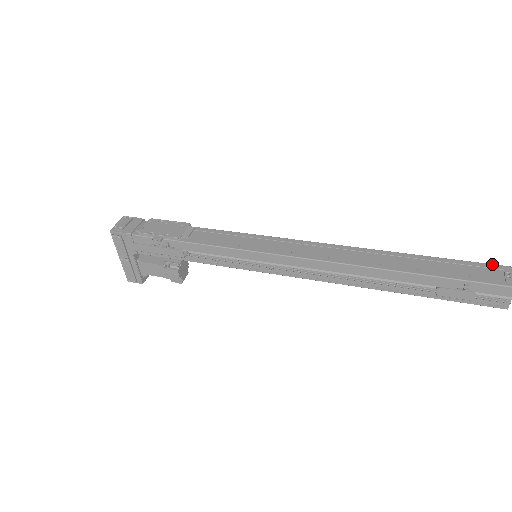
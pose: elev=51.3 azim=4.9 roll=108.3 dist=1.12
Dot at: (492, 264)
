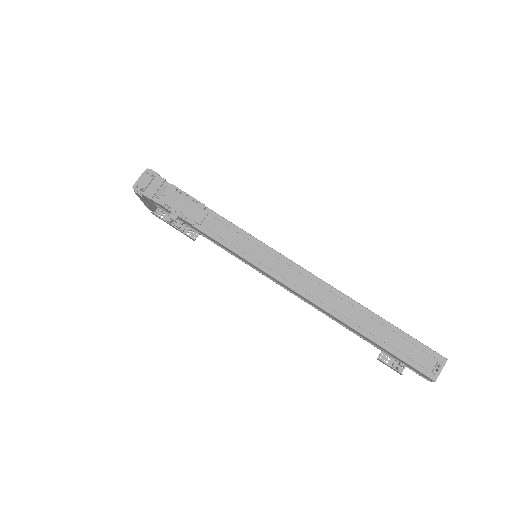
Dot at: (434, 351)
